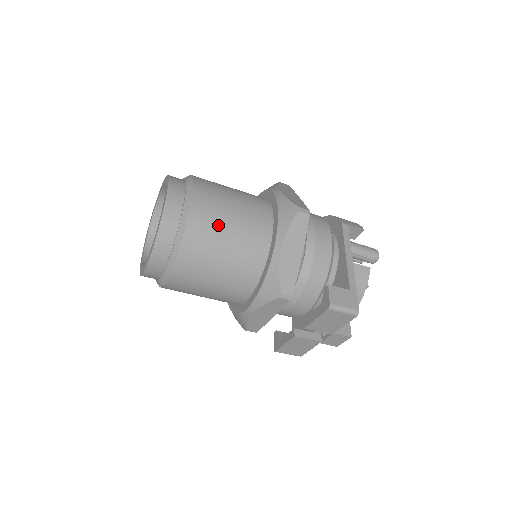
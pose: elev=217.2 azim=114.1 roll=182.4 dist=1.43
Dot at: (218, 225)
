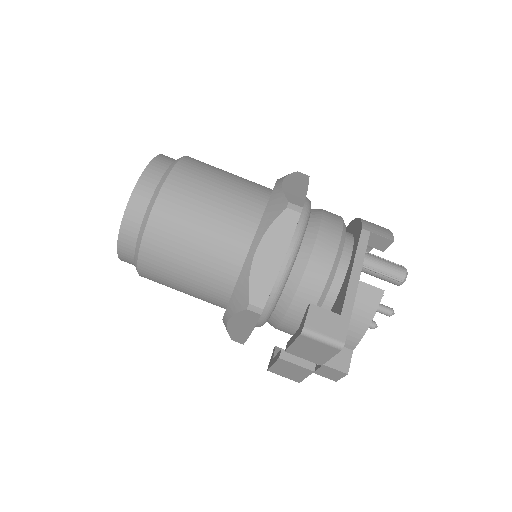
Dot at: (189, 214)
